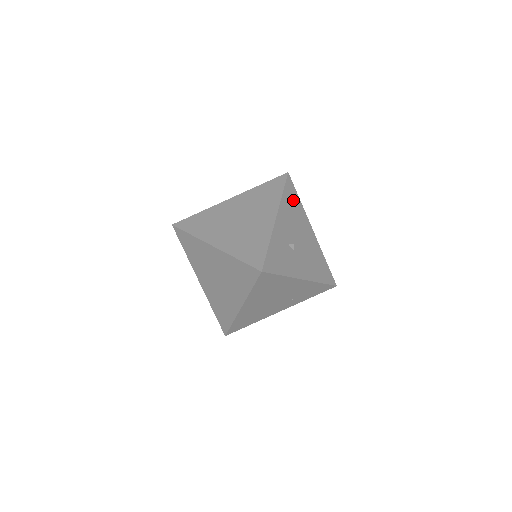
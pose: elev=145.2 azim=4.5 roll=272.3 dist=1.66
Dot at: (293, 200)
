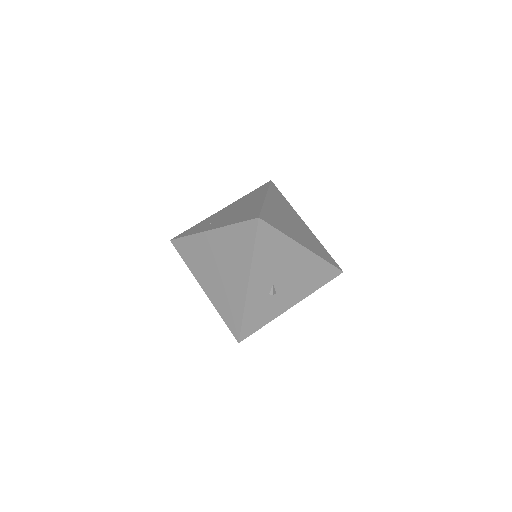
Dot at: (271, 243)
